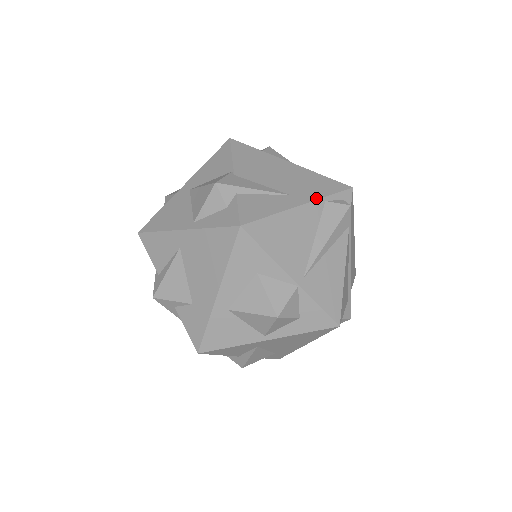
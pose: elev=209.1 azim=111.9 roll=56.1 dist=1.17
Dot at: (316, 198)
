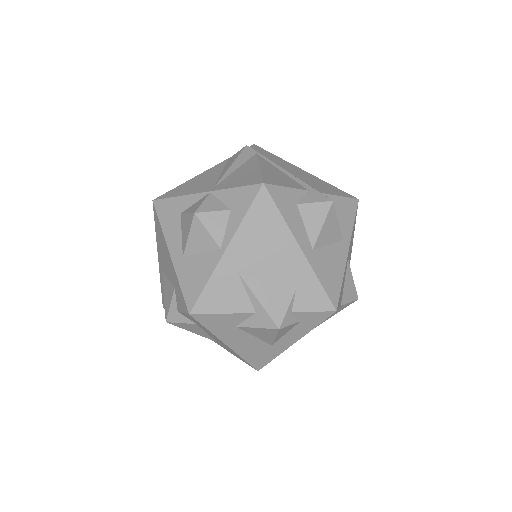
Dot at: (220, 164)
